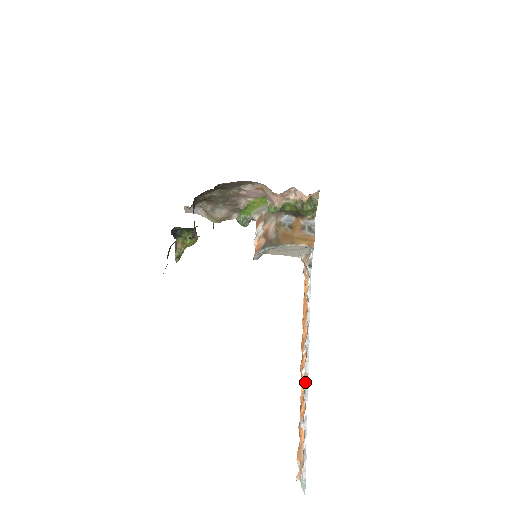
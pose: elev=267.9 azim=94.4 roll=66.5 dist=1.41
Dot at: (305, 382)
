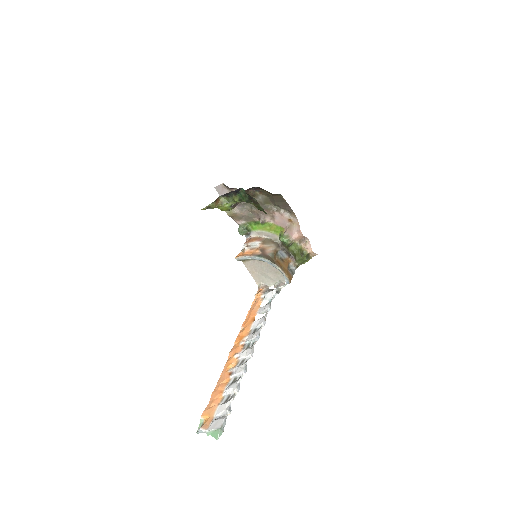
Dot at: (236, 363)
